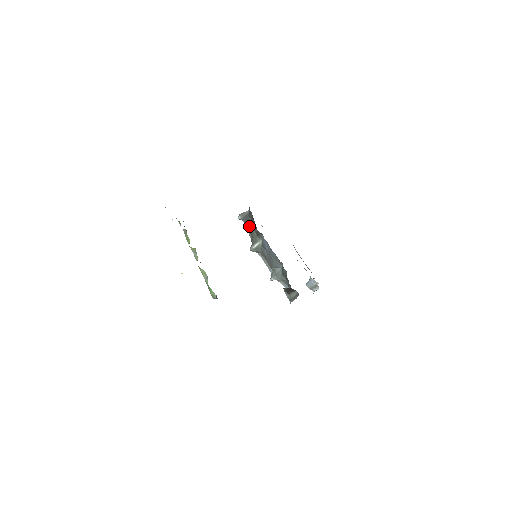
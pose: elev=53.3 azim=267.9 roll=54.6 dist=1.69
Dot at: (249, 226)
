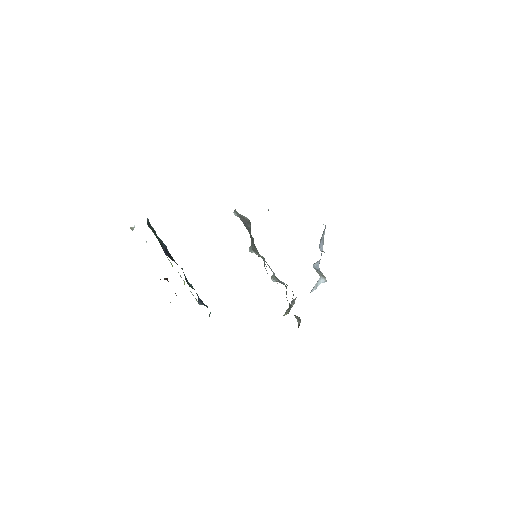
Dot at: (249, 232)
